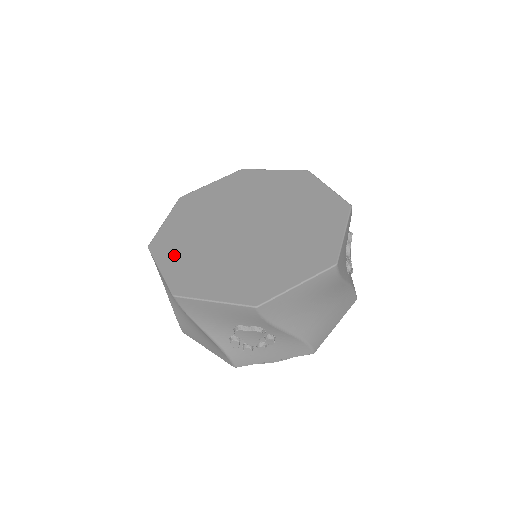
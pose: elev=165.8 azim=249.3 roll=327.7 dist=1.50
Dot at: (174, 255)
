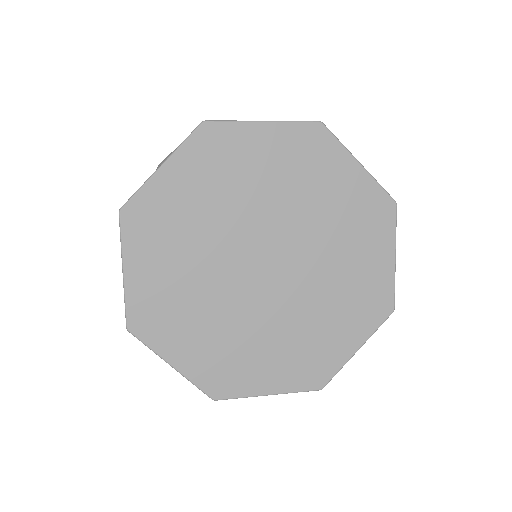
Dot at: (180, 338)
